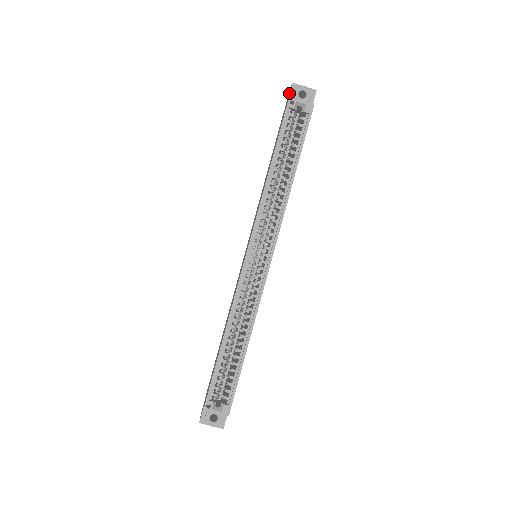
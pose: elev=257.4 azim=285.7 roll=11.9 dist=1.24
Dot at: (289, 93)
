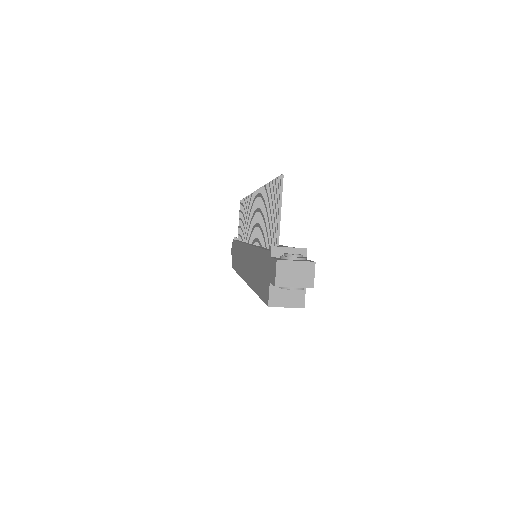
Dot at: occluded
